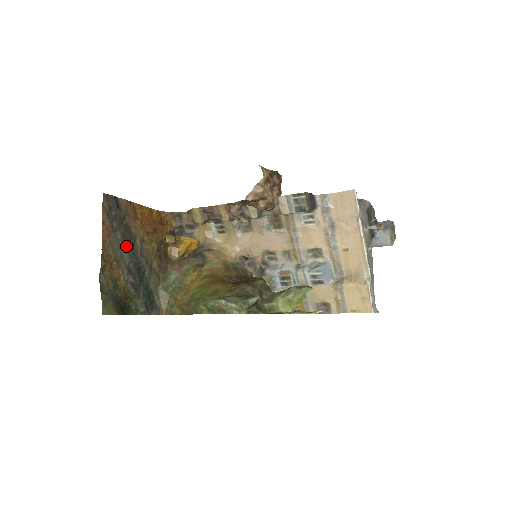
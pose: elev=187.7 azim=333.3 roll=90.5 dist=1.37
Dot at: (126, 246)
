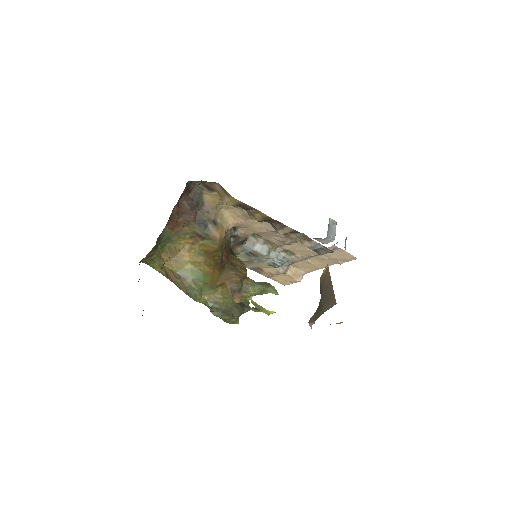
Dot at: occluded
